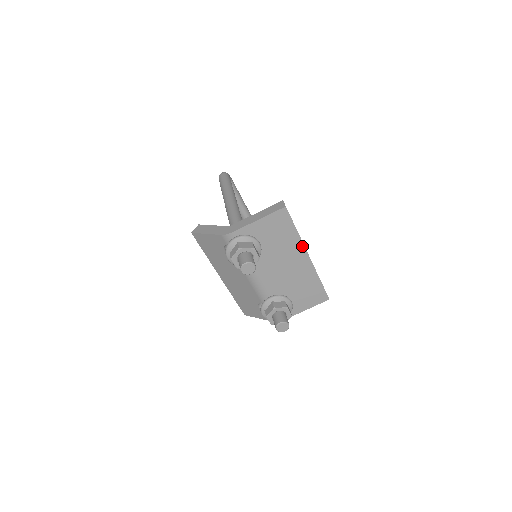
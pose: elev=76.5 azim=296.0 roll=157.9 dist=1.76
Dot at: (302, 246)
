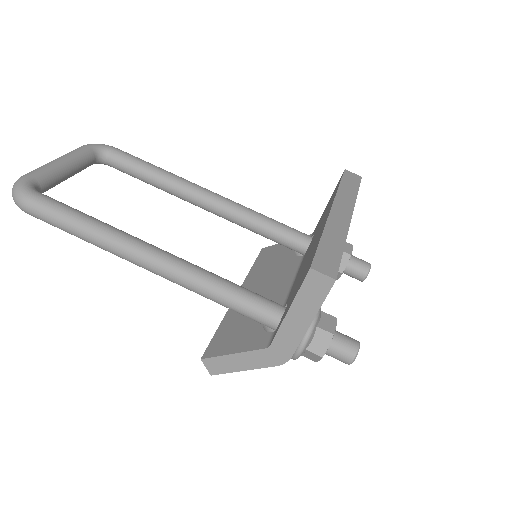
Dot at: (346, 233)
